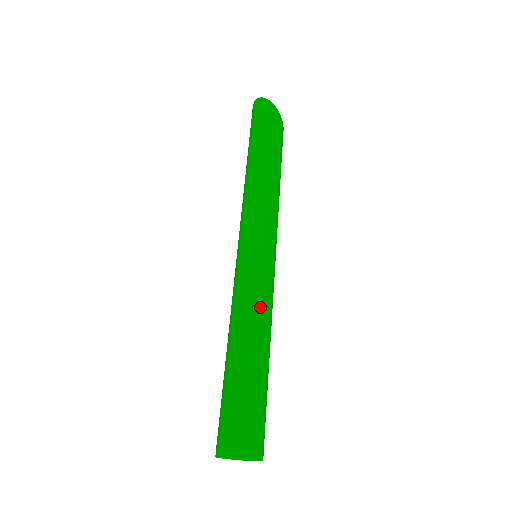
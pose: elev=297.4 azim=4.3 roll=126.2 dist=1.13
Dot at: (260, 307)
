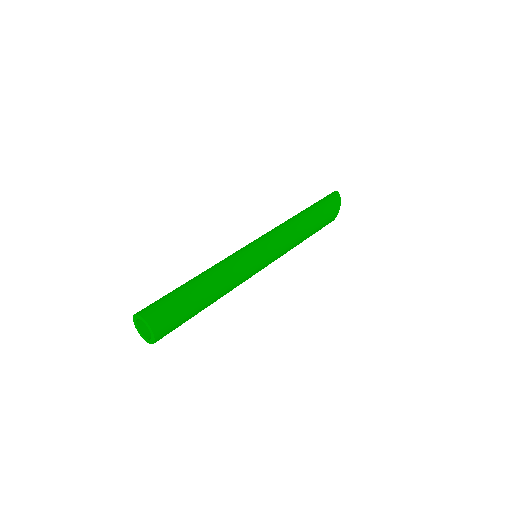
Dot at: (230, 270)
